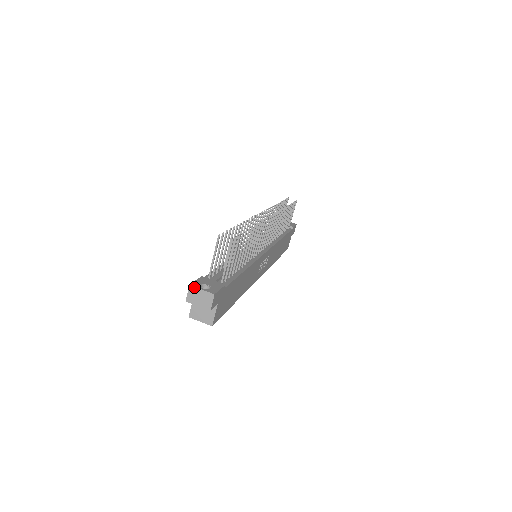
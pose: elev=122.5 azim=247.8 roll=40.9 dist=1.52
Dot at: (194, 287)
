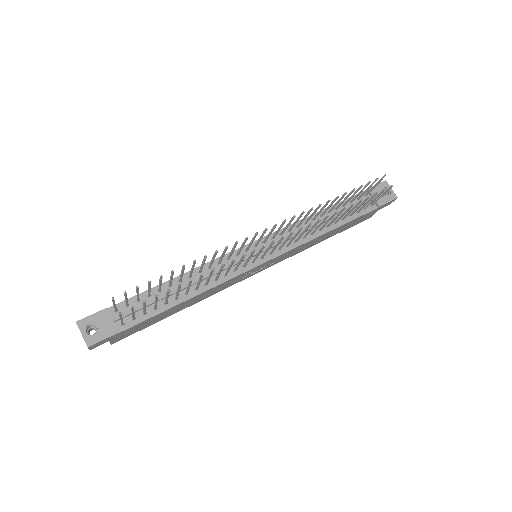
Dot at: (78, 327)
